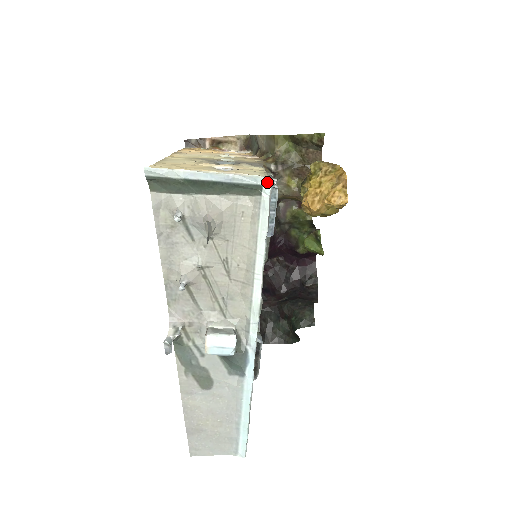
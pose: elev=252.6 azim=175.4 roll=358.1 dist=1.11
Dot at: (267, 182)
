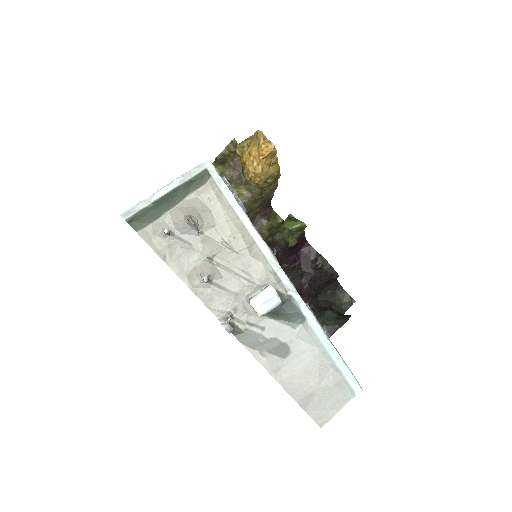
Dot at: (208, 164)
